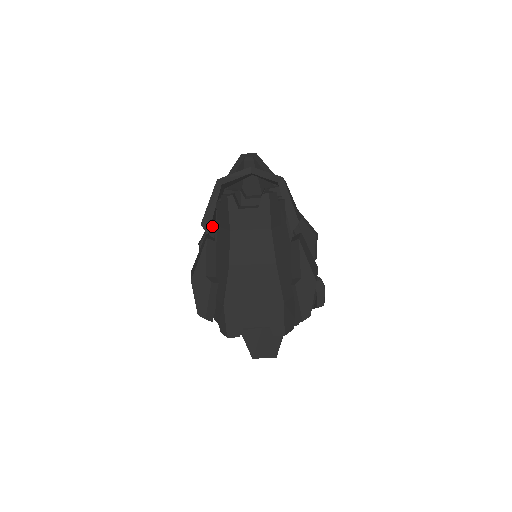
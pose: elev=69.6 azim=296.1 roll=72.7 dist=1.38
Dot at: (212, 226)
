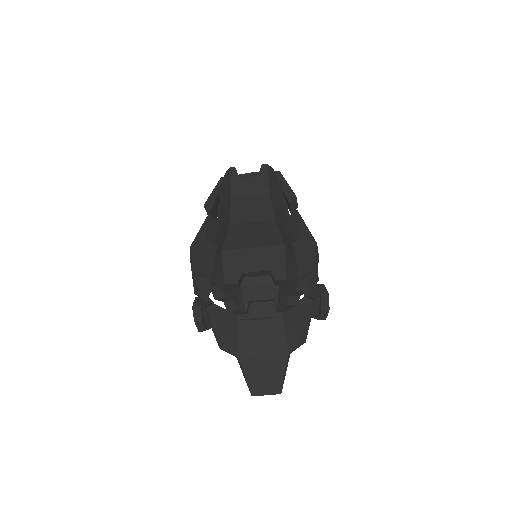
Dot at: (214, 216)
